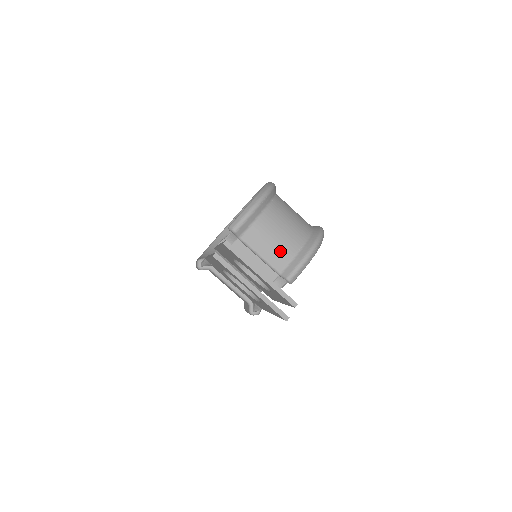
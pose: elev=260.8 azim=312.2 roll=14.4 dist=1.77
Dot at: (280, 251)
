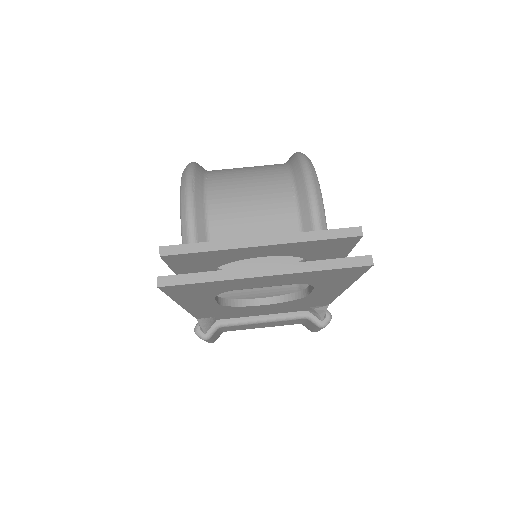
Dot at: (273, 216)
